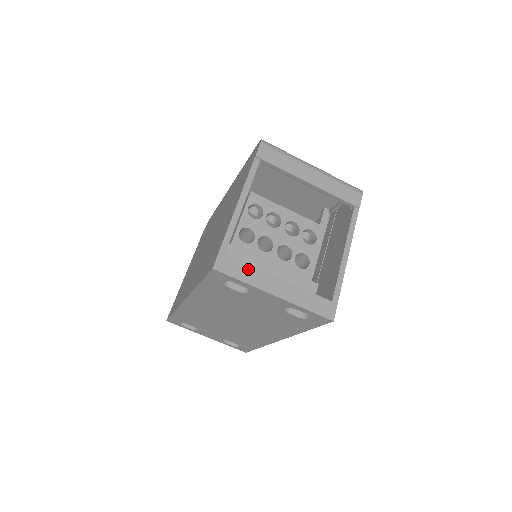
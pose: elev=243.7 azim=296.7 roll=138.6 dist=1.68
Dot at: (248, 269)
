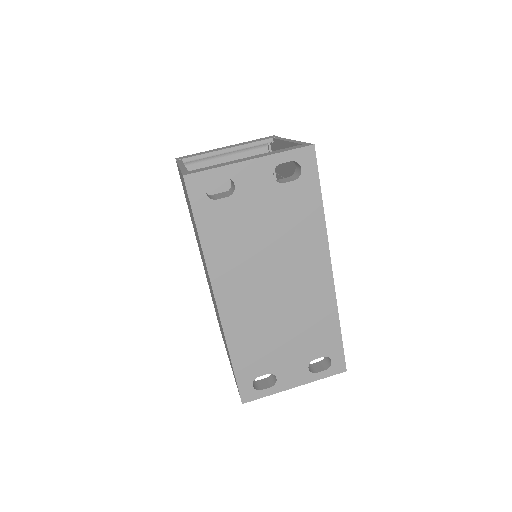
Dot at: (214, 166)
